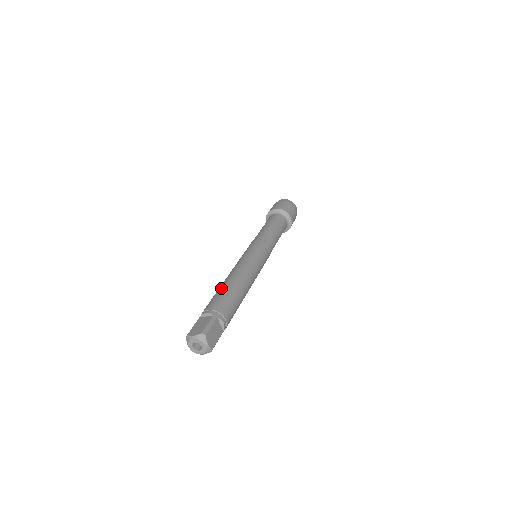
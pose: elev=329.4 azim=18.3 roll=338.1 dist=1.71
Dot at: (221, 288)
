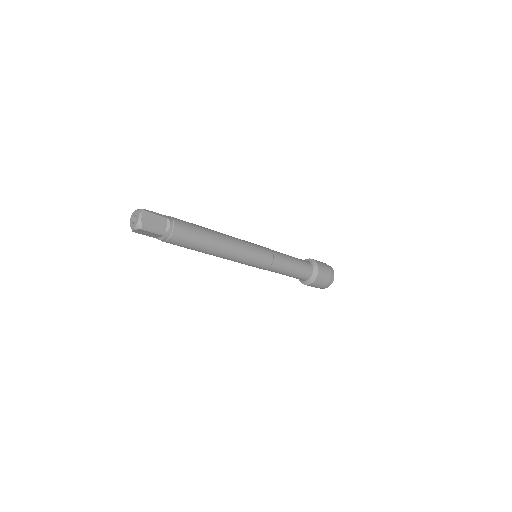
Dot at: occluded
